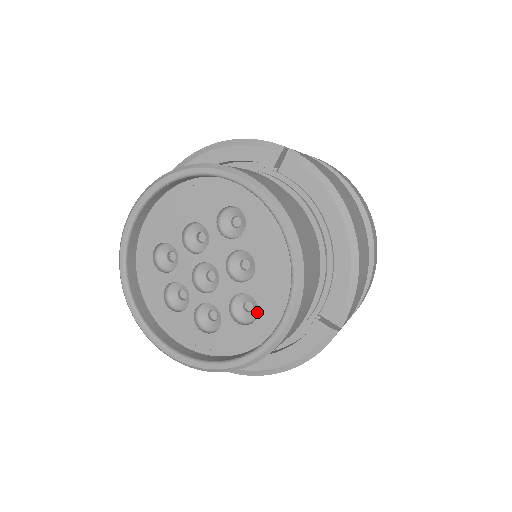
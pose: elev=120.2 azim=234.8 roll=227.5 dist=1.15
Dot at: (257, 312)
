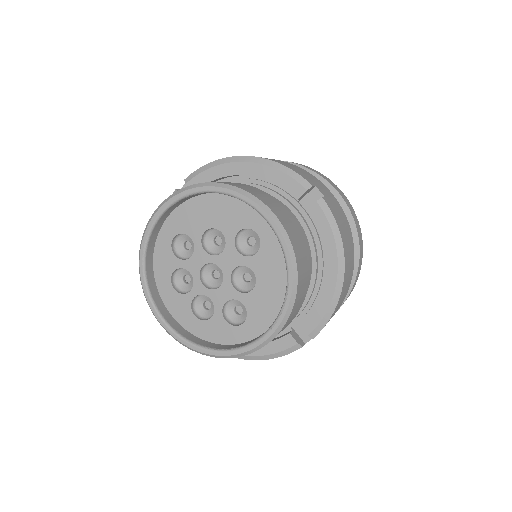
Dot at: (244, 318)
